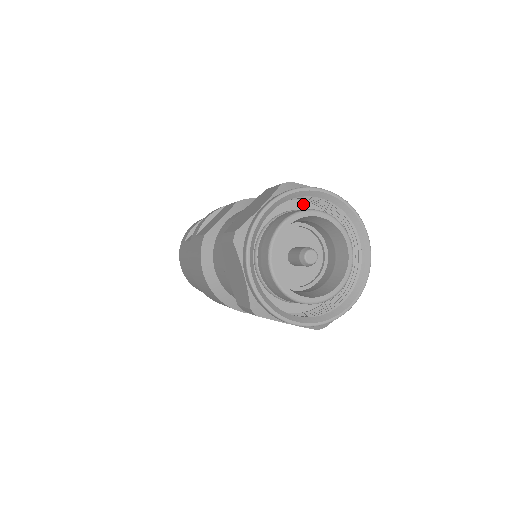
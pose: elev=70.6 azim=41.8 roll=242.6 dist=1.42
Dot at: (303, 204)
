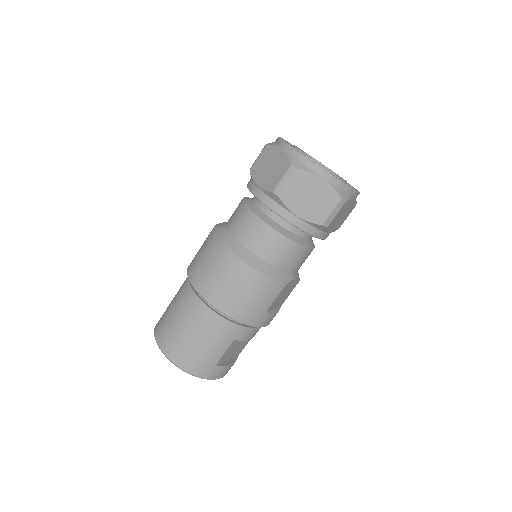
Dot at: occluded
